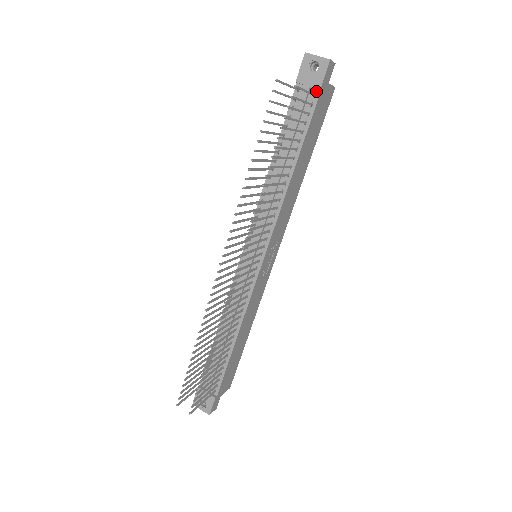
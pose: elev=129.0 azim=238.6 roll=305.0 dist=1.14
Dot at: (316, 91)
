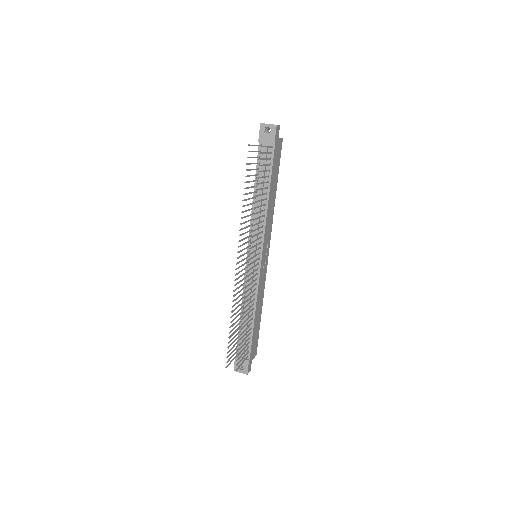
Dot at: (272, 145)
